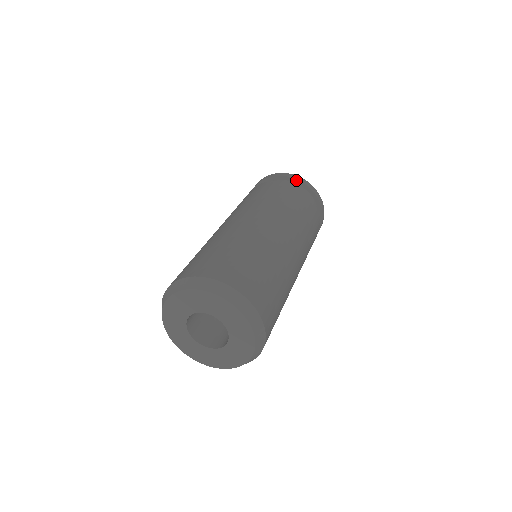
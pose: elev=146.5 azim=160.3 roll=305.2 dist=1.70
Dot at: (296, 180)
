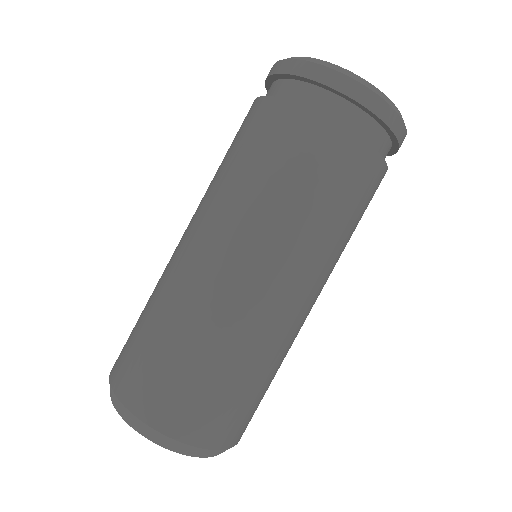
Dot at: (291, 75)
